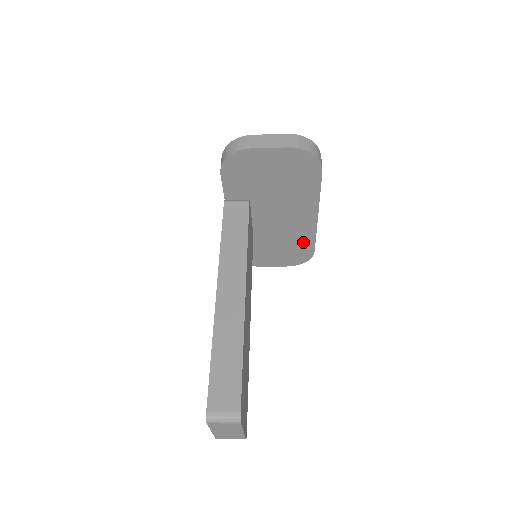
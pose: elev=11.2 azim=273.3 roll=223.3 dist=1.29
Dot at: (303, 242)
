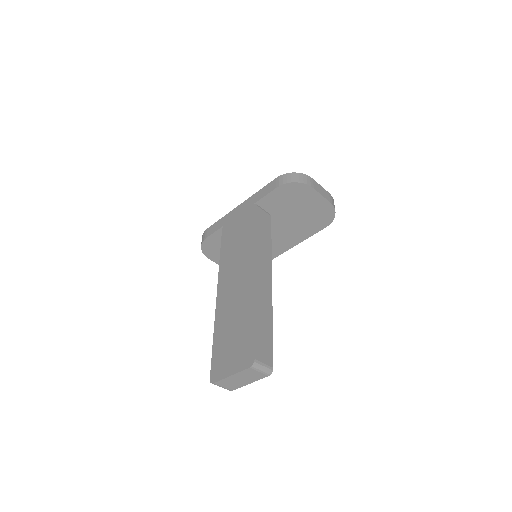
Dot at: occluded
